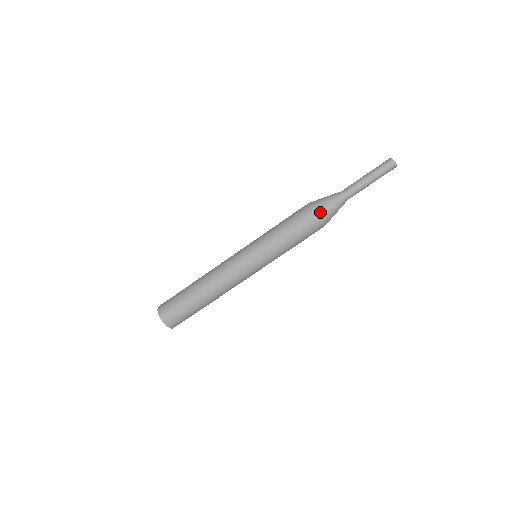
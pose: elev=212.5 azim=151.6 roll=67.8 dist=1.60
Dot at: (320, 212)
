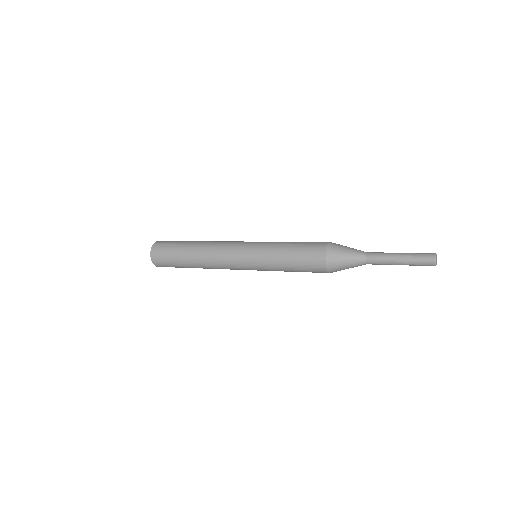
Dot at: (332, 247)
